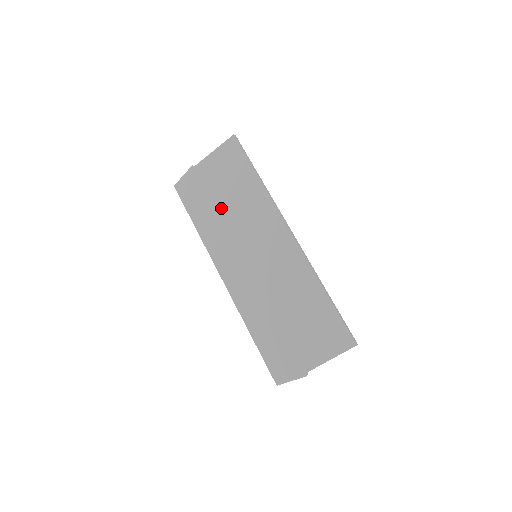
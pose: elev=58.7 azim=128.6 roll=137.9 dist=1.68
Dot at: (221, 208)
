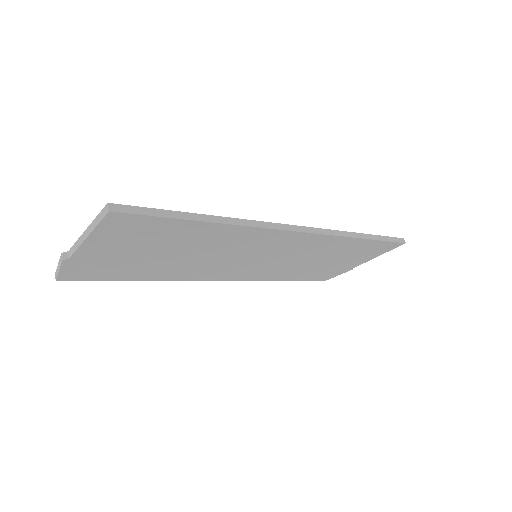
Dot at: (170, 260)
